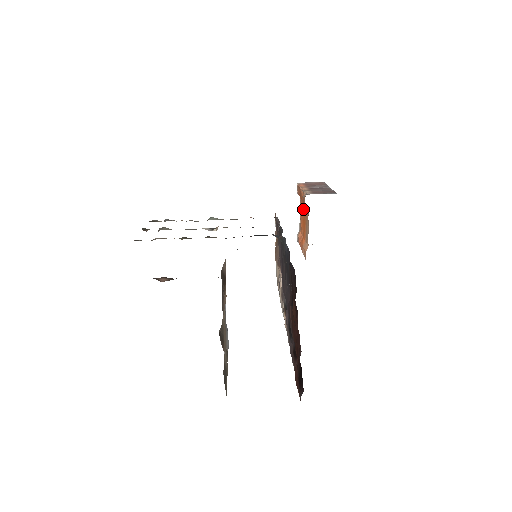
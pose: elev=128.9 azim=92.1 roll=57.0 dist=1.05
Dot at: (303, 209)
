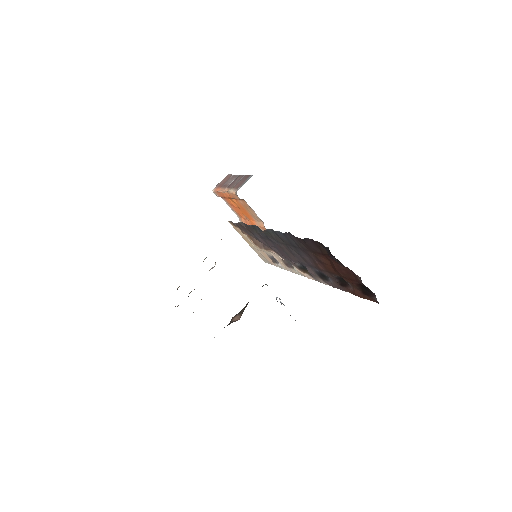
Dot at: (233, 203)
